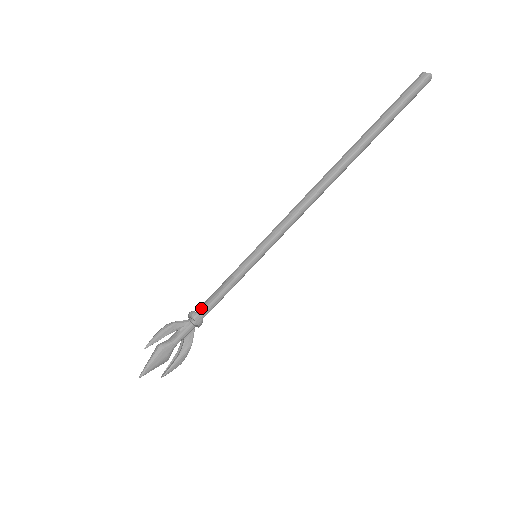
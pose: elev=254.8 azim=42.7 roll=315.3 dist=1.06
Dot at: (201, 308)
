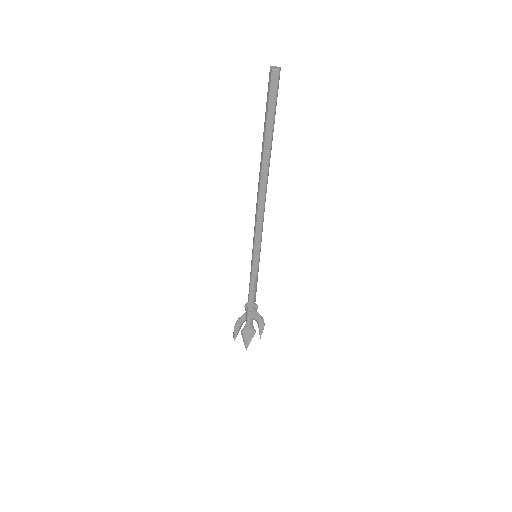
Dot at: (248, 301)
